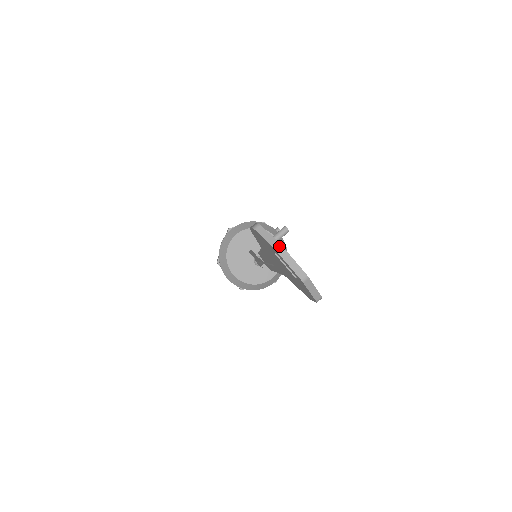
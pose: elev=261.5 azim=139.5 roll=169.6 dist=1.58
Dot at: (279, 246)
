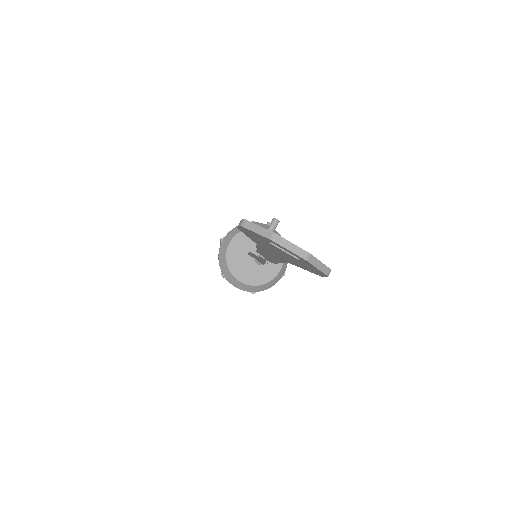
Dot at: (271, 234)
